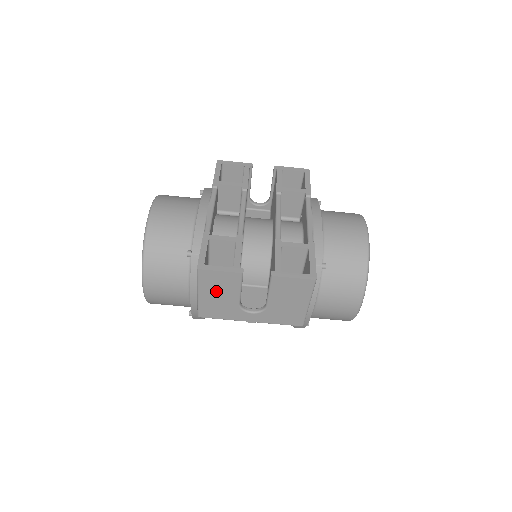
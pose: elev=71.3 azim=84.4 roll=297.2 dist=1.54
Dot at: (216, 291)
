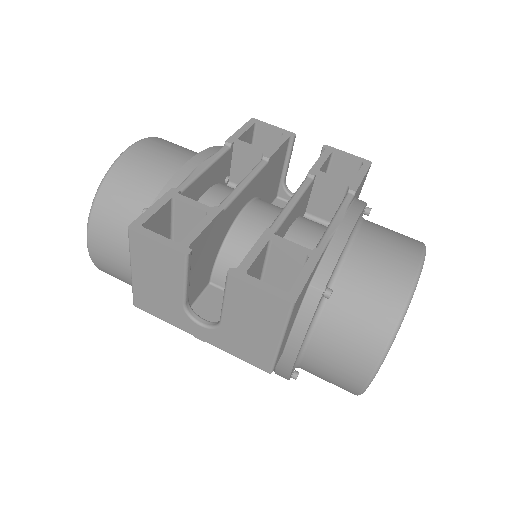
Dot at: (153, 273)
